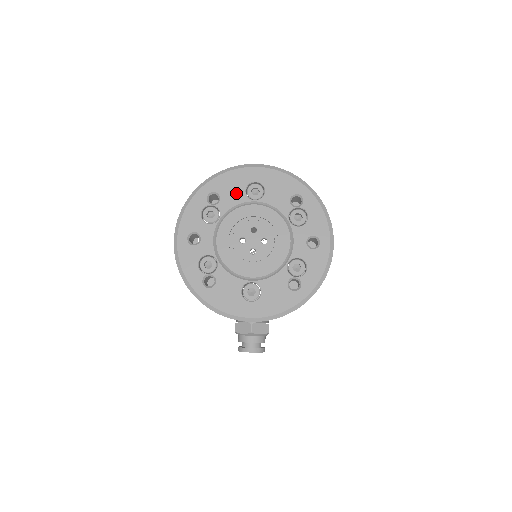
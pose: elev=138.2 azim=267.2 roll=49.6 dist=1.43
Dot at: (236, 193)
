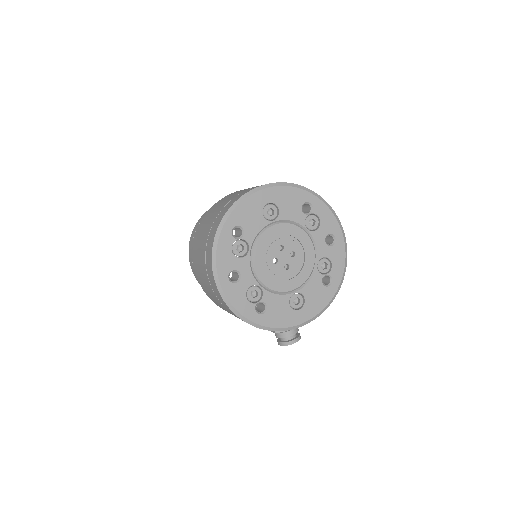
Dot at: (256, 220)
